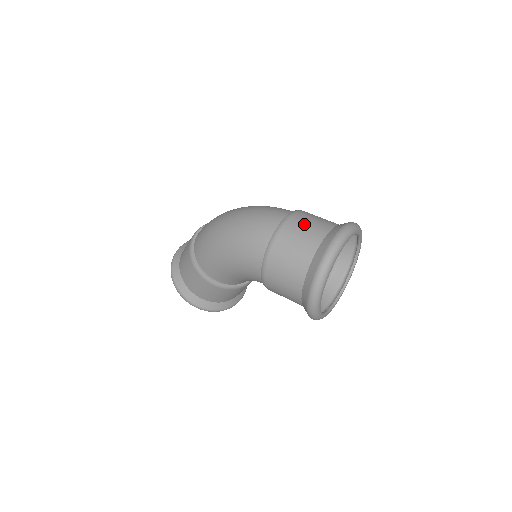
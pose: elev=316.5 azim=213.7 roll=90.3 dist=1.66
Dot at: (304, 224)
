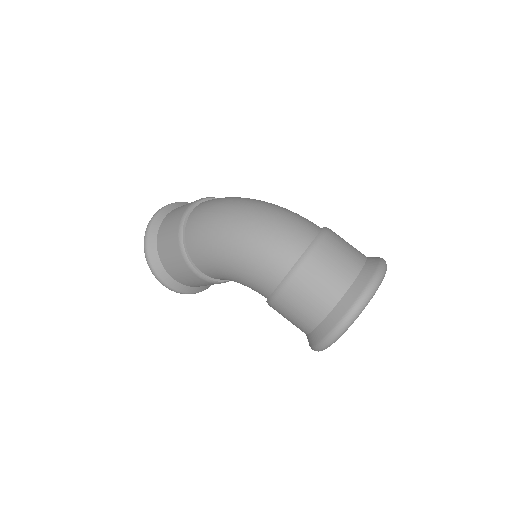
Dot at: (335, 255)
